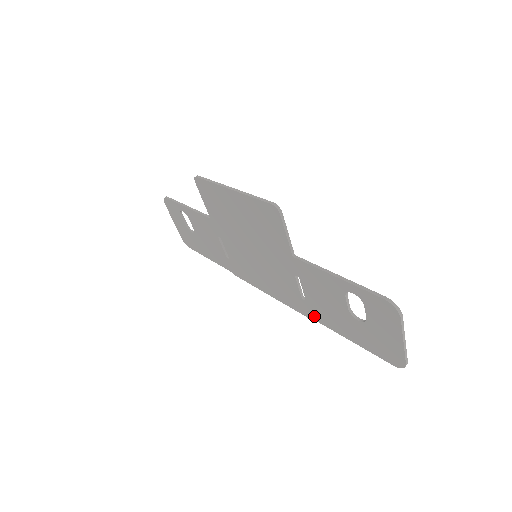
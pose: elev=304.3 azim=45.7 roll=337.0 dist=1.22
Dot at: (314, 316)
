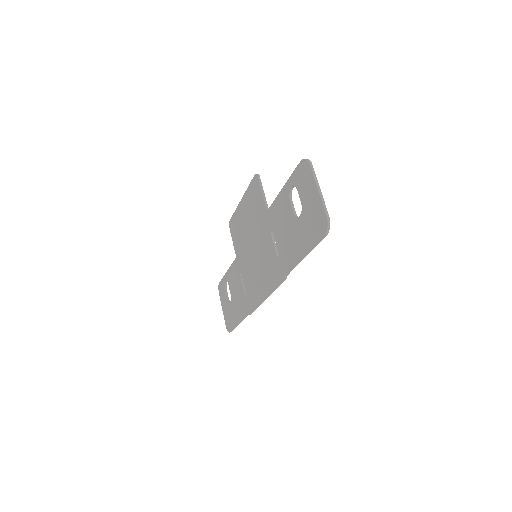
Dot at: (285, 268)
